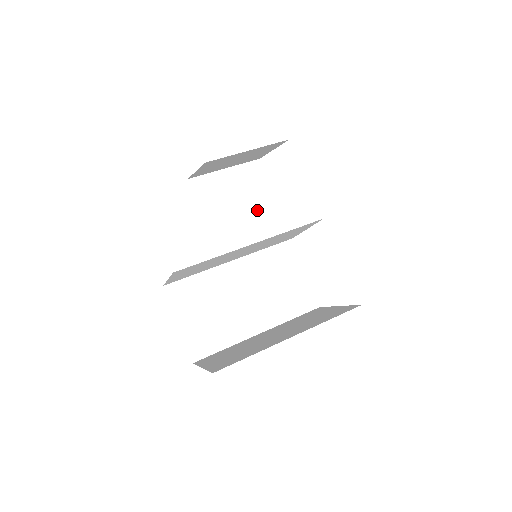
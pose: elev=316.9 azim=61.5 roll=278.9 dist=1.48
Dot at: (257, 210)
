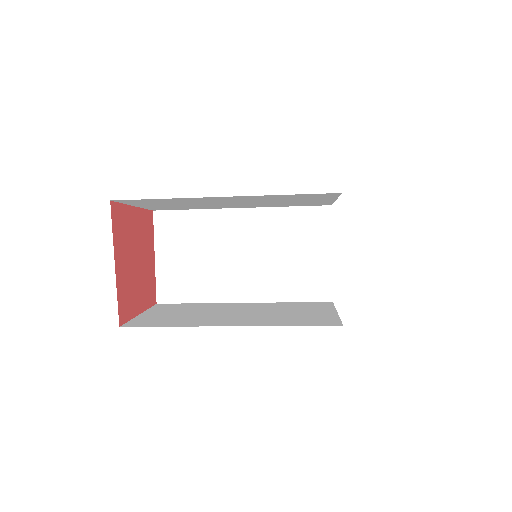
Dot at: occluded
